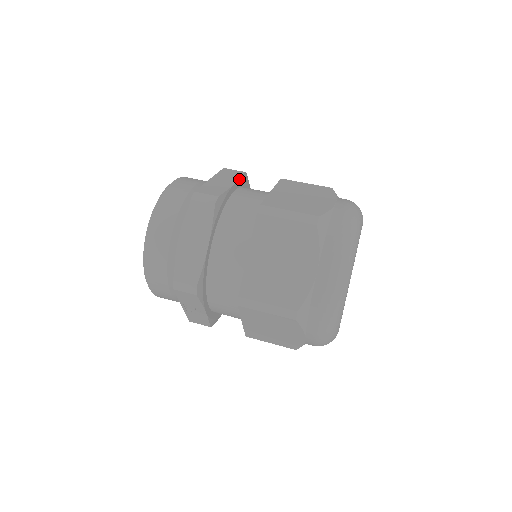
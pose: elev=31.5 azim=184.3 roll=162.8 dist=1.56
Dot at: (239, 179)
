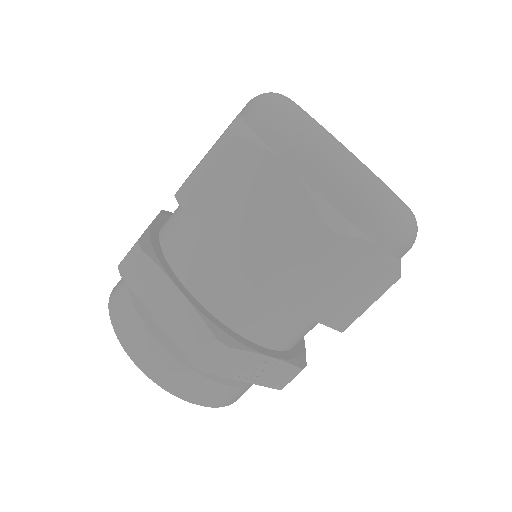
Dot at: (157, 217)
